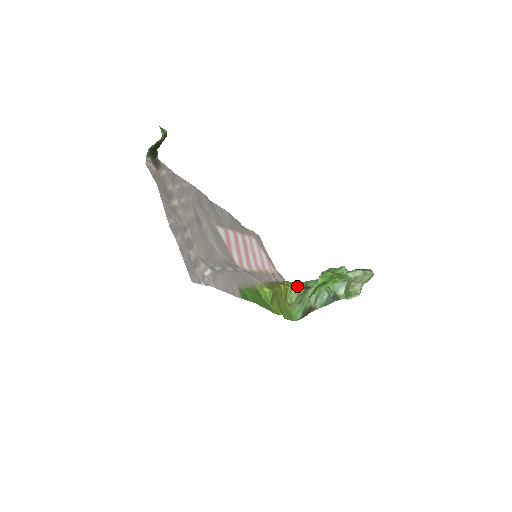
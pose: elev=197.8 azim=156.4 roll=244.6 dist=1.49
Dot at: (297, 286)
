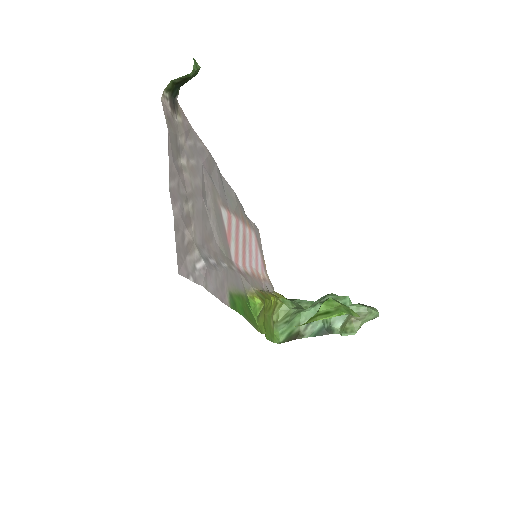
Dot at: (288, 303)
